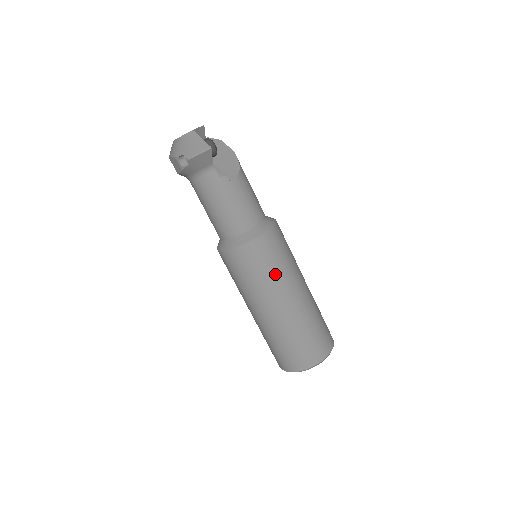
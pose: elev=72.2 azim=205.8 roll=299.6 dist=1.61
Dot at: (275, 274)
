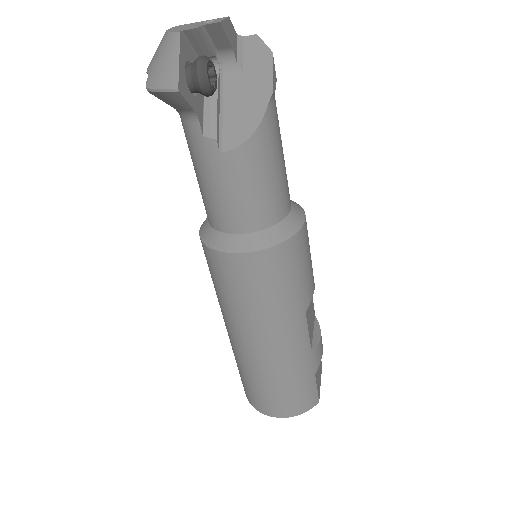
Dot at: (246, 307)
